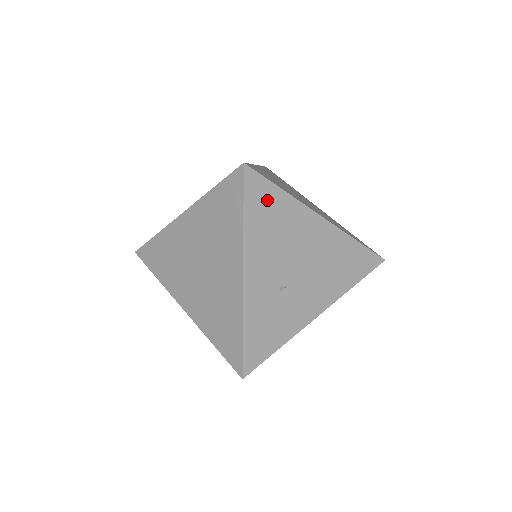
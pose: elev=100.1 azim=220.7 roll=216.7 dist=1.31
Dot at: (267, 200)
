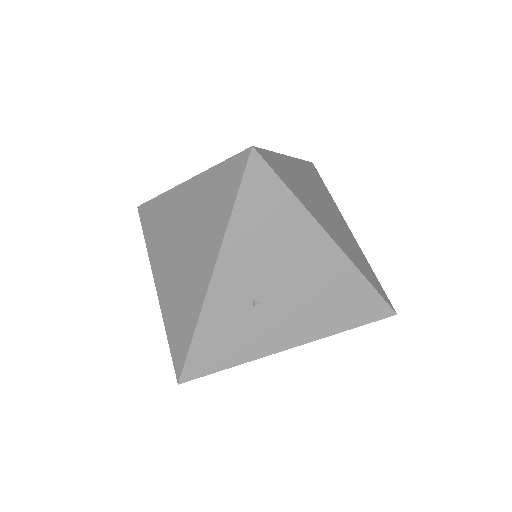
Dot at: (268, 198)
